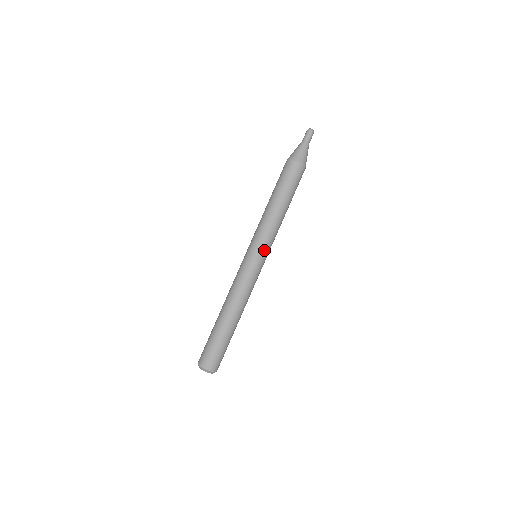
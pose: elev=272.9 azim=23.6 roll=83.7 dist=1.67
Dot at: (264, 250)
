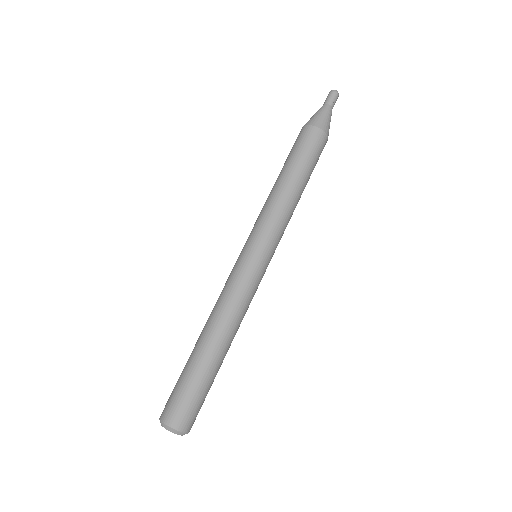
Dot at: (258, 240)
